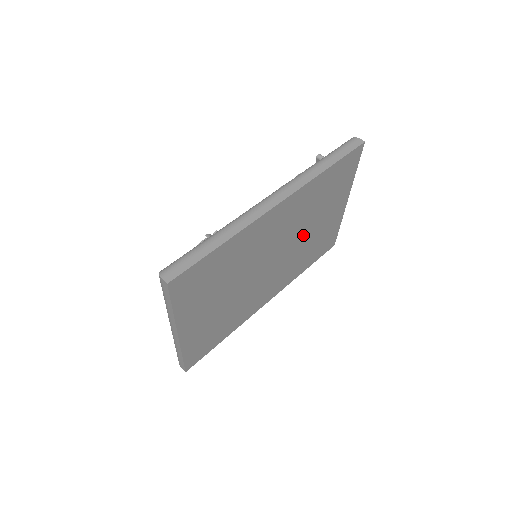
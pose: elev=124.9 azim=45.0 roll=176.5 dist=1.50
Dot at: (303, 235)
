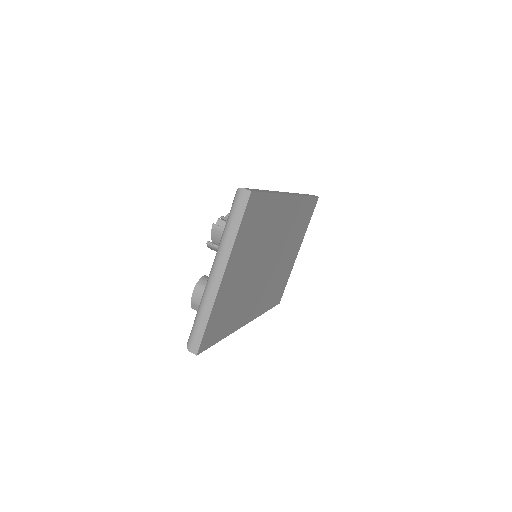
Dot at: (281, 257)
